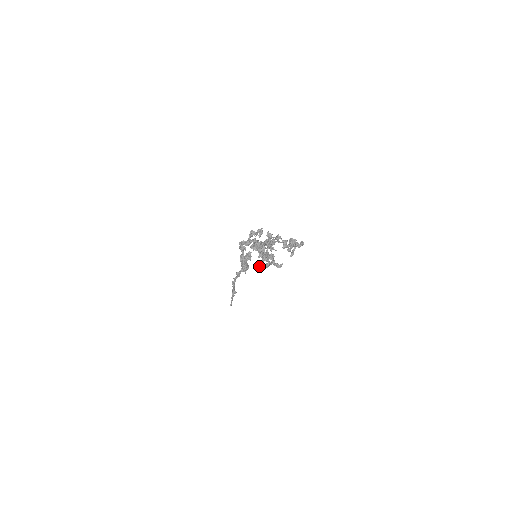
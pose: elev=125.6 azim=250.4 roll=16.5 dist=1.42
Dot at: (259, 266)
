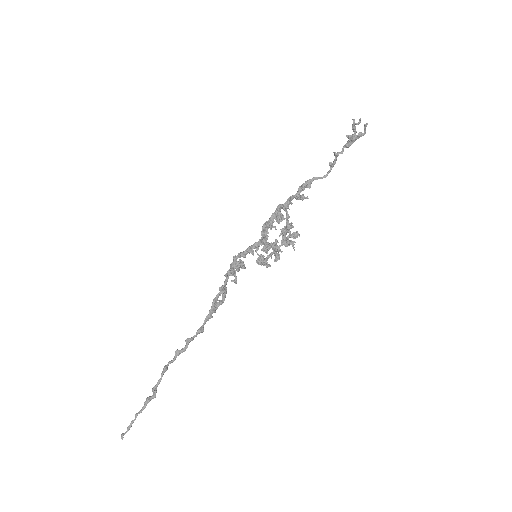
Dot at: (257, 260)
